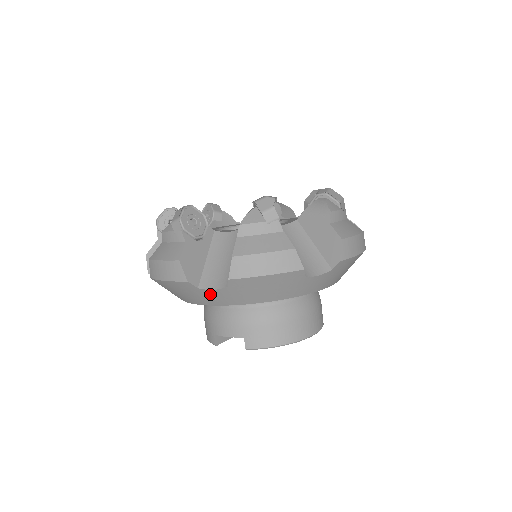
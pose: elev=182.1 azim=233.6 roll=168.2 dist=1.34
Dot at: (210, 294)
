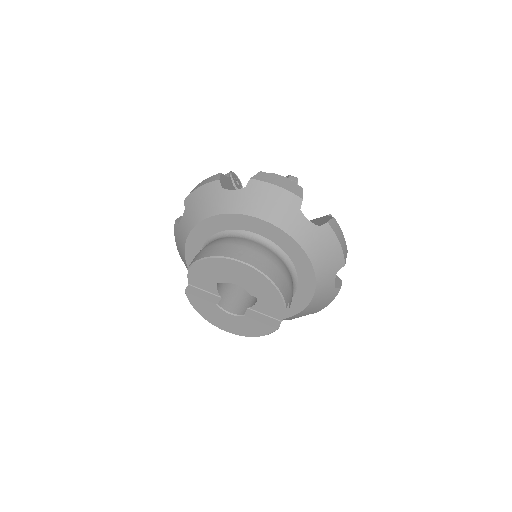
Dot at: (182, 226)
